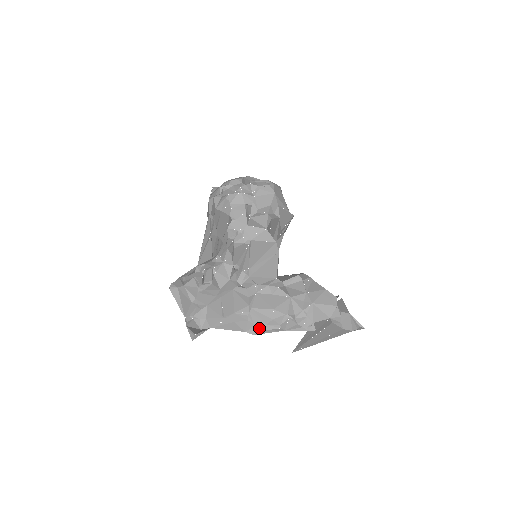
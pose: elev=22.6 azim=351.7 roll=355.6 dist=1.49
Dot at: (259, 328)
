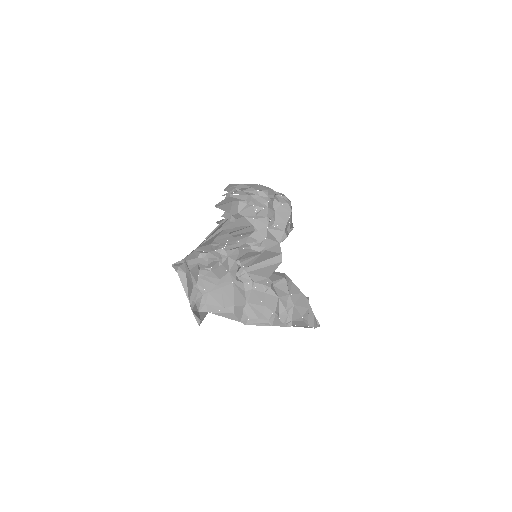
Dot at: (251, 320)
